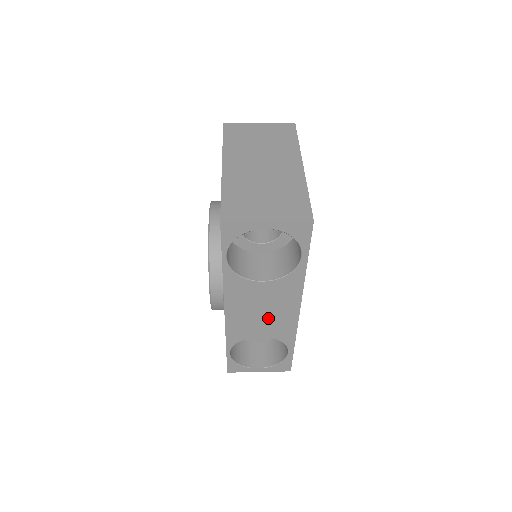
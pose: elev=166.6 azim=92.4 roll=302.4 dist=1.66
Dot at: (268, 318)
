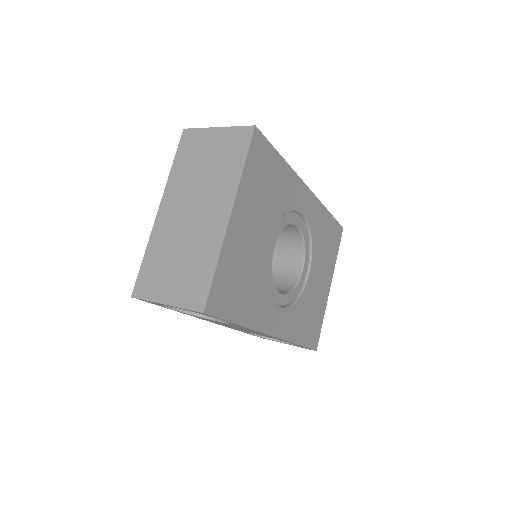
Dot at: occluded
